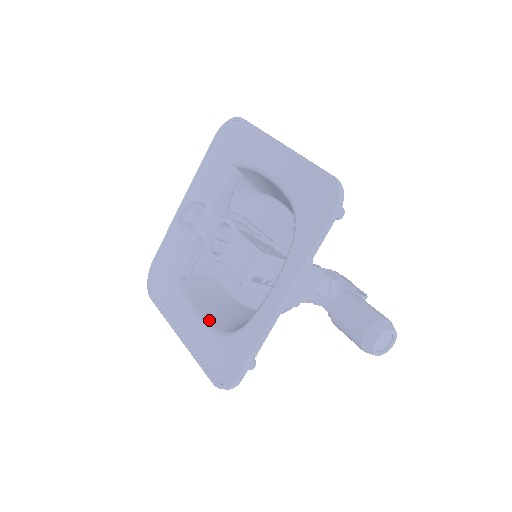
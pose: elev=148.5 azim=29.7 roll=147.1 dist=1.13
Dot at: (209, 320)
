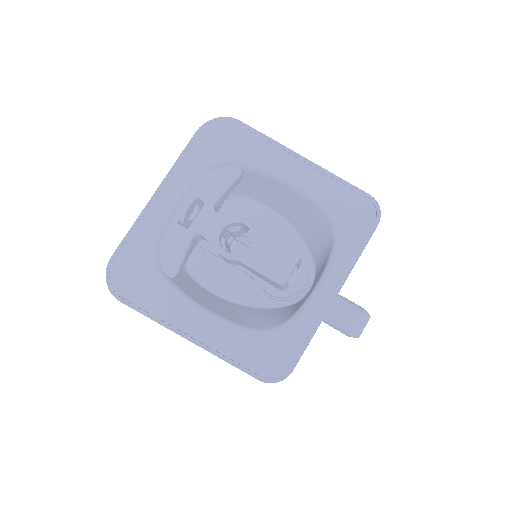
Dot at: (230, 319)
